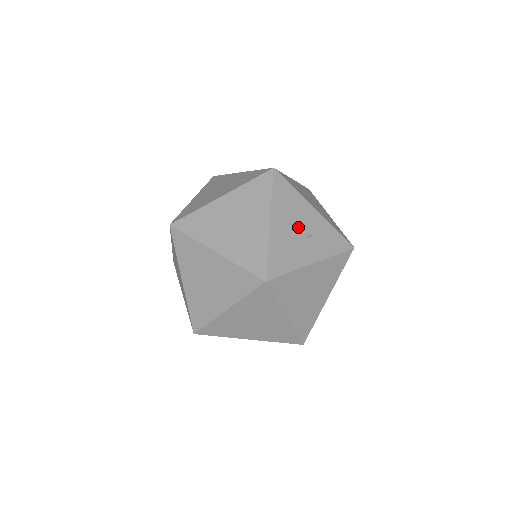
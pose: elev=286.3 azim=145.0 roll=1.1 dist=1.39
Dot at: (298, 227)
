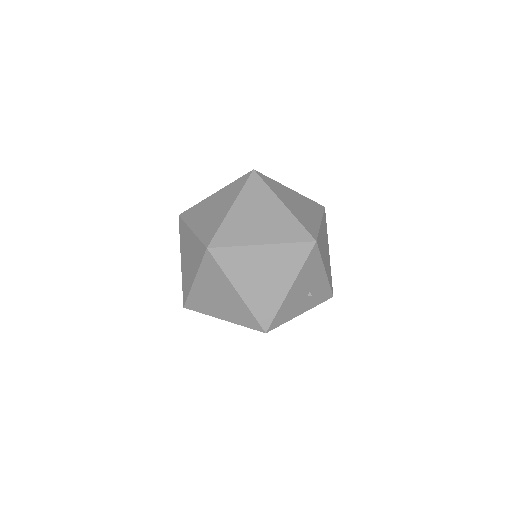
Dot at: (307, 288)
